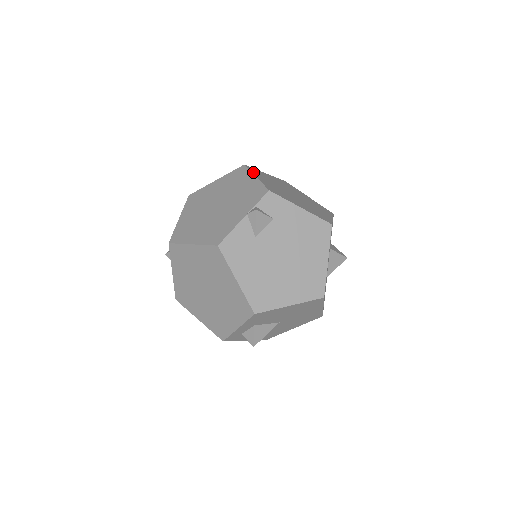
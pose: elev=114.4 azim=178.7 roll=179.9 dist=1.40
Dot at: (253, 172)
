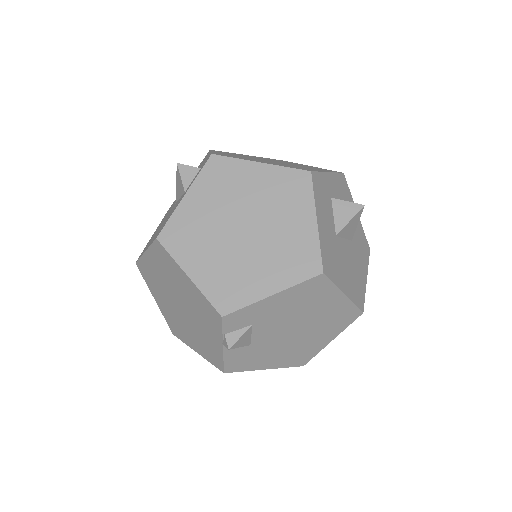
Dot at: (177, 256)
